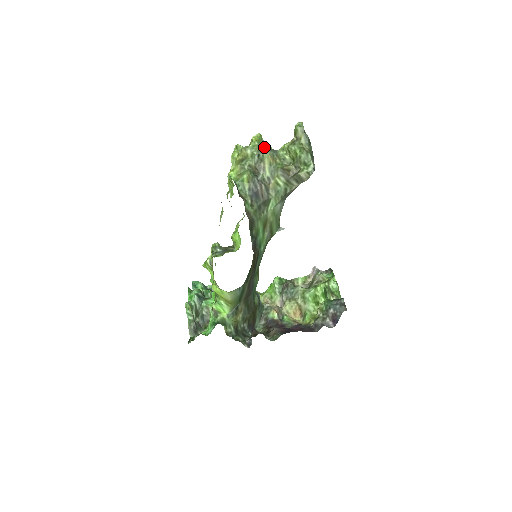
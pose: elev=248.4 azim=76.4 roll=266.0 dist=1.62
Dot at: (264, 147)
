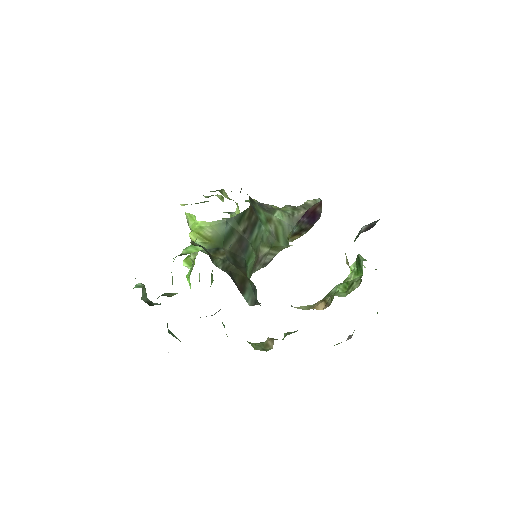
Dot at: occluded
